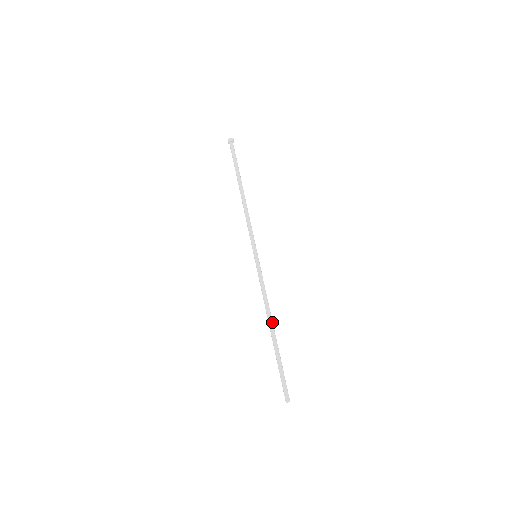
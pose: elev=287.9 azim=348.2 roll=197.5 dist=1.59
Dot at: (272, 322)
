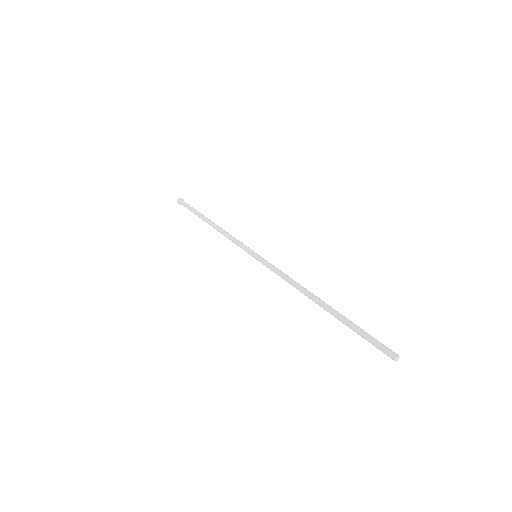
Dot at: (314, 296)
